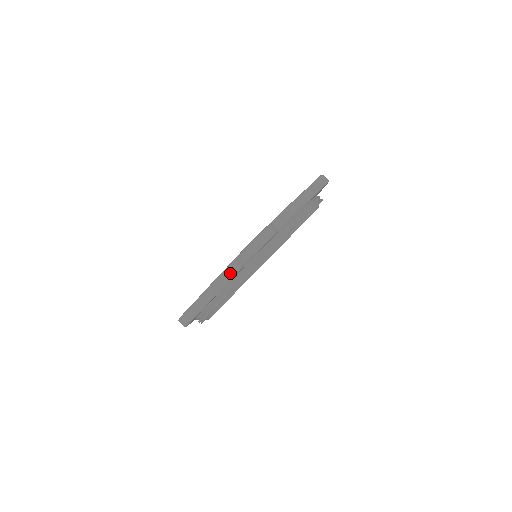
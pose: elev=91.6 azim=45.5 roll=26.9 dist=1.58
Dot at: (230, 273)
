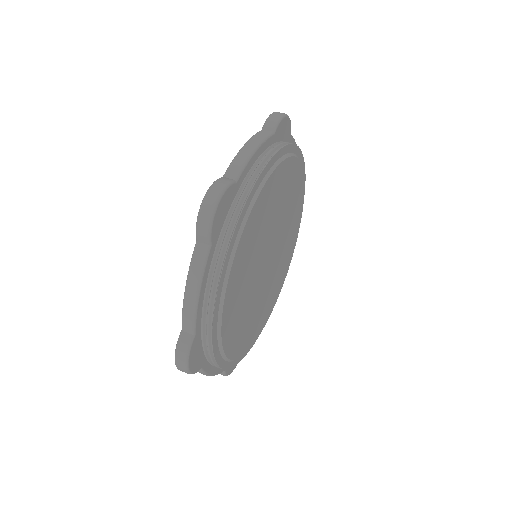
Dot at: (198, 262)
